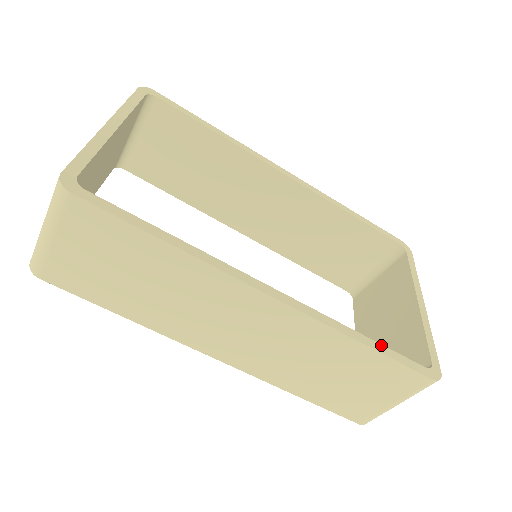
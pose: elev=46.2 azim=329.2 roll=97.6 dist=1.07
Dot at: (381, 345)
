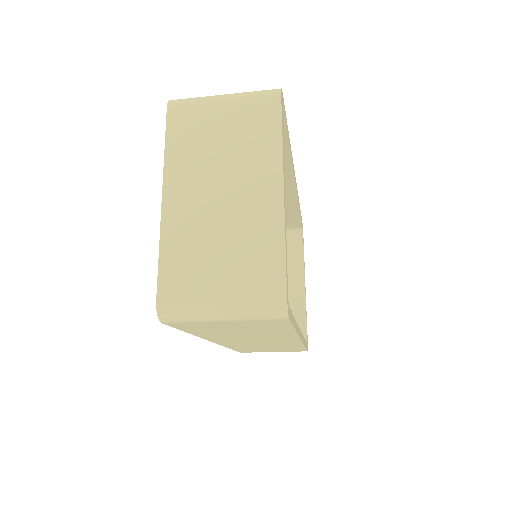
Dot at: occluded
